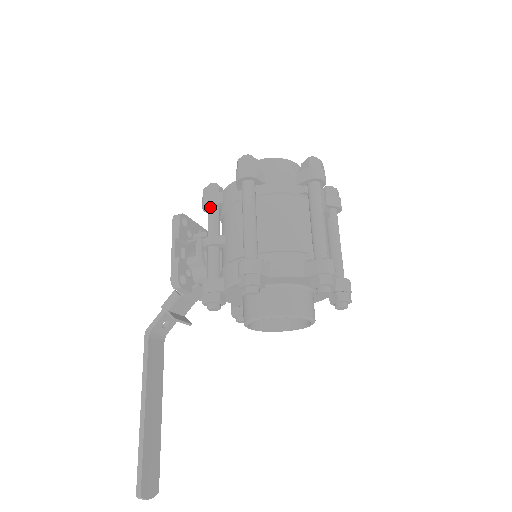
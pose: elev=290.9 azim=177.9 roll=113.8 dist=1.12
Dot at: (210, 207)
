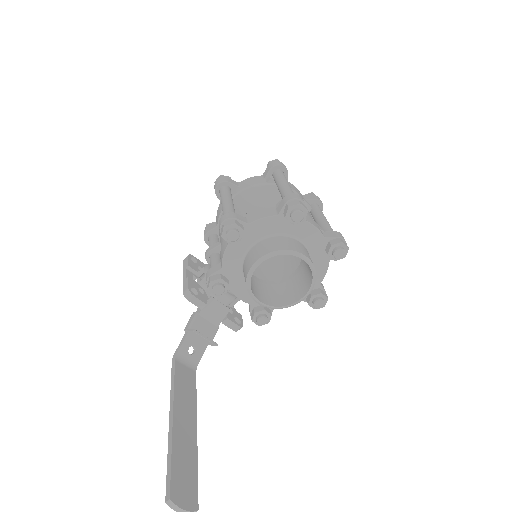
Dot at: (209, 236)
